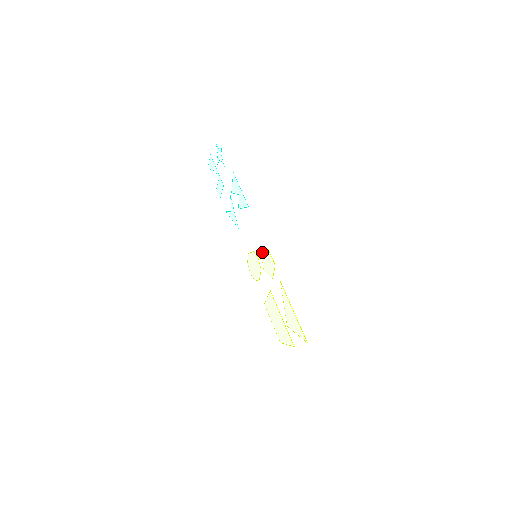
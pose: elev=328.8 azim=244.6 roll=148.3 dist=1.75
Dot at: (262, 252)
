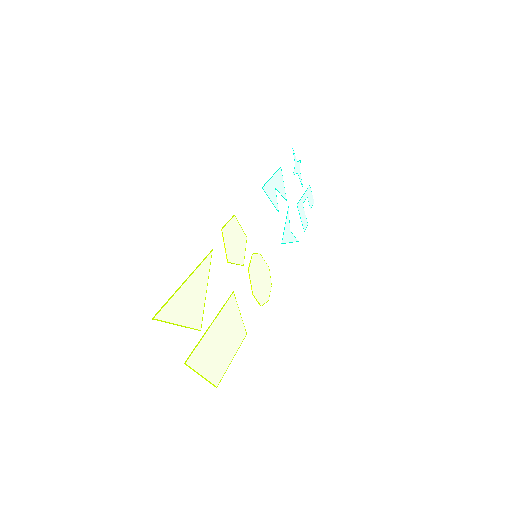
Dot at: (243, 234)
